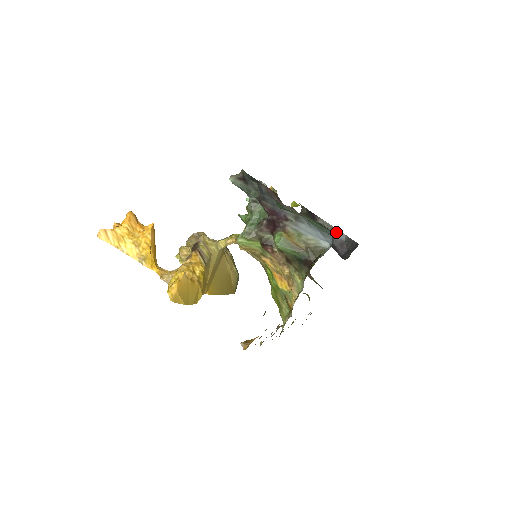
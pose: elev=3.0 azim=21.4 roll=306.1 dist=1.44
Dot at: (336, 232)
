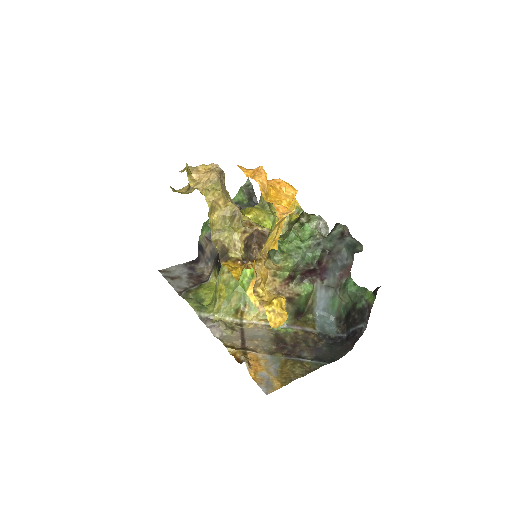
Dot at: occluded
